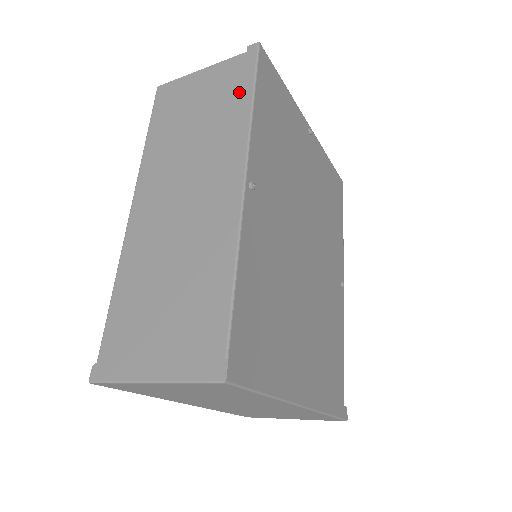
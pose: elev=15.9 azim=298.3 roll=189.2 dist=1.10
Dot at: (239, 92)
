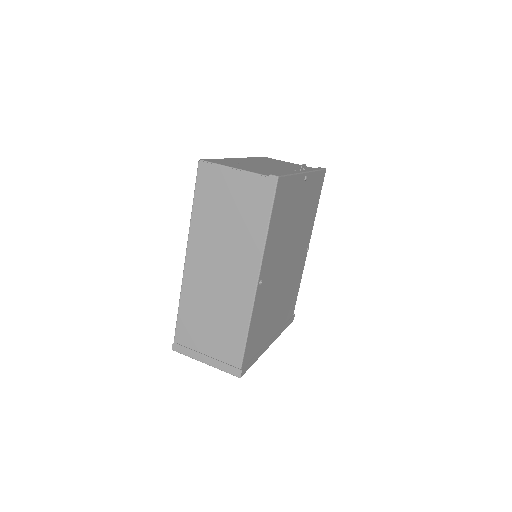
Dot at: (260, 212)
